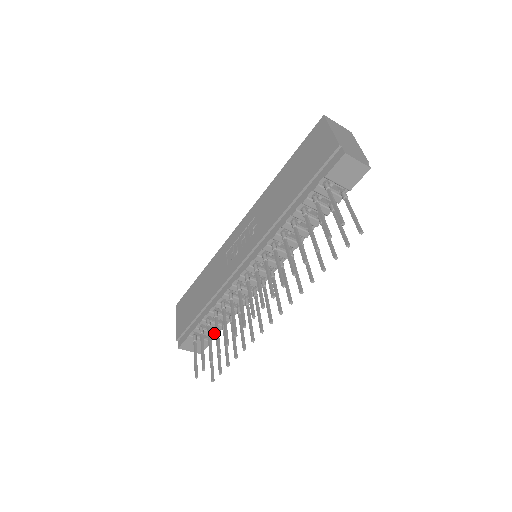
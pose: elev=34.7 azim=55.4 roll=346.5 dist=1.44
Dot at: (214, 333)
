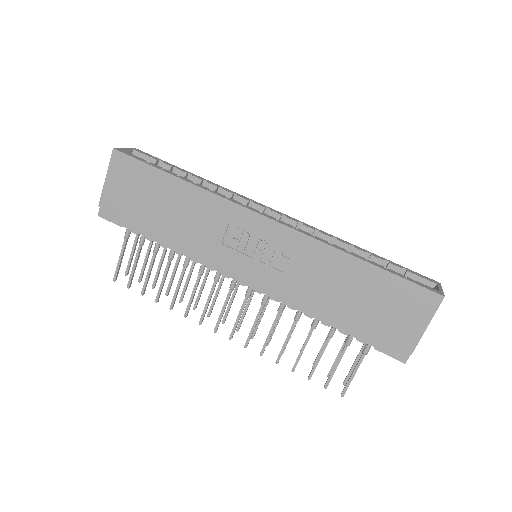
Dot at: occluded
